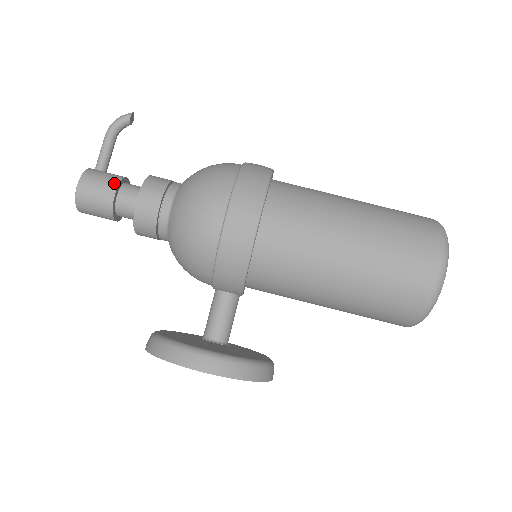
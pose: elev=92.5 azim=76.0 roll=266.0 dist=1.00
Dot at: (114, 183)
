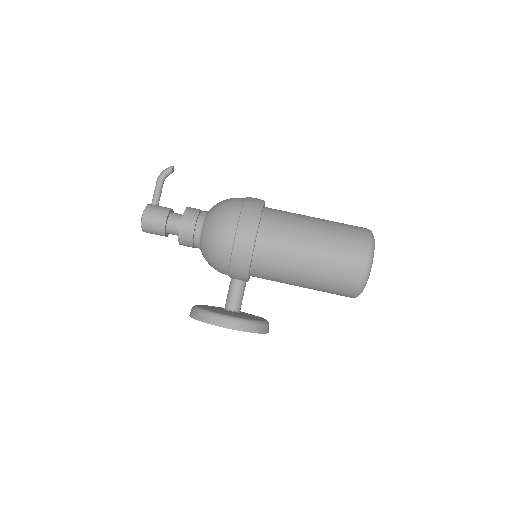
Dot at: (165, 214)
